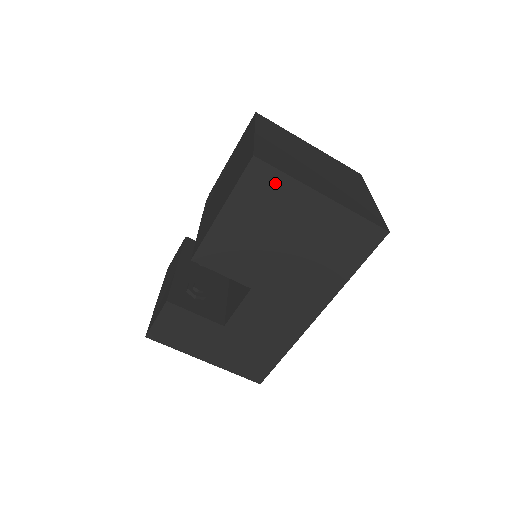
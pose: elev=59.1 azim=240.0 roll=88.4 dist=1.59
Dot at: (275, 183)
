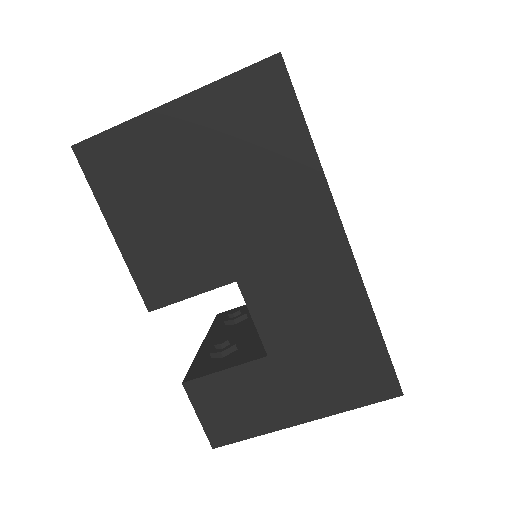
Dot at: (117, 147)
